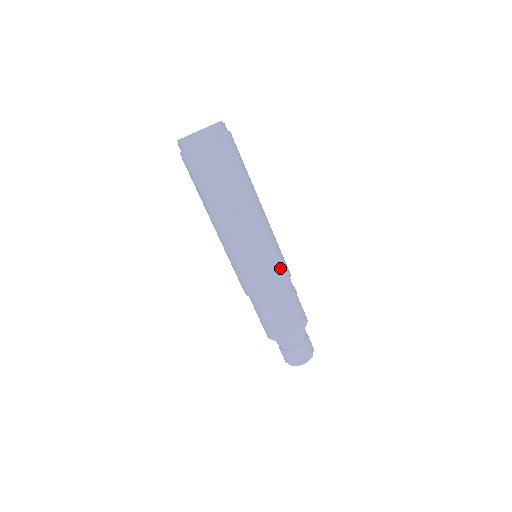
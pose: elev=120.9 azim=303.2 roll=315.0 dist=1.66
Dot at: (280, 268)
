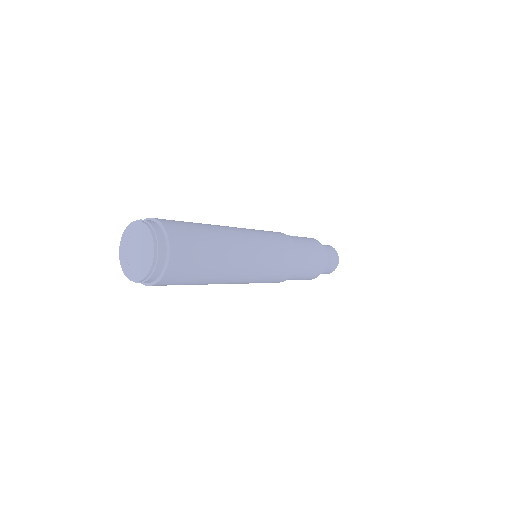
Dot at: (286, 247)
